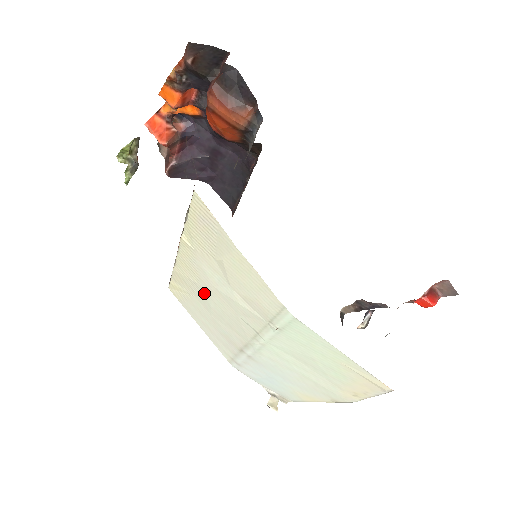
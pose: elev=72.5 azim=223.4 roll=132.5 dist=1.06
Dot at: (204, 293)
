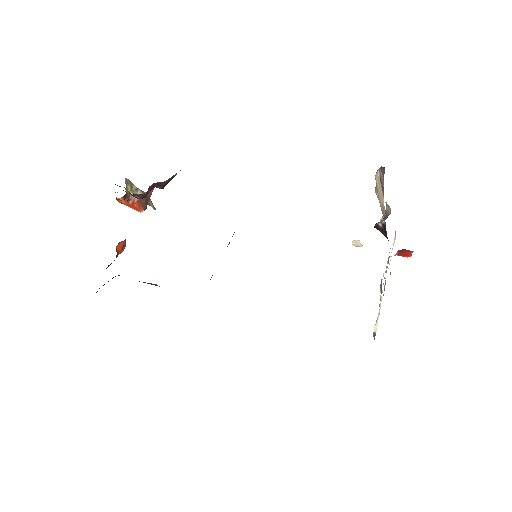
Dot at: occluded
